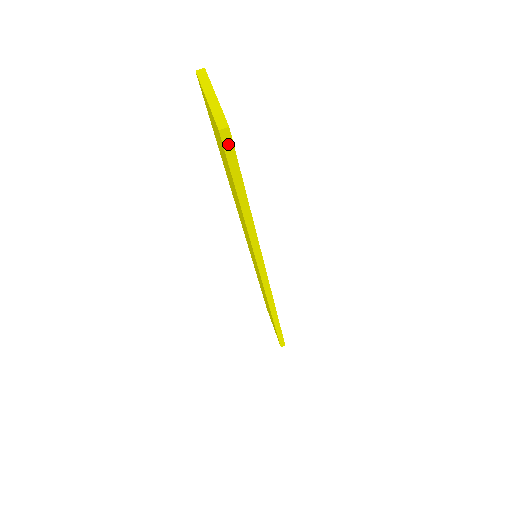
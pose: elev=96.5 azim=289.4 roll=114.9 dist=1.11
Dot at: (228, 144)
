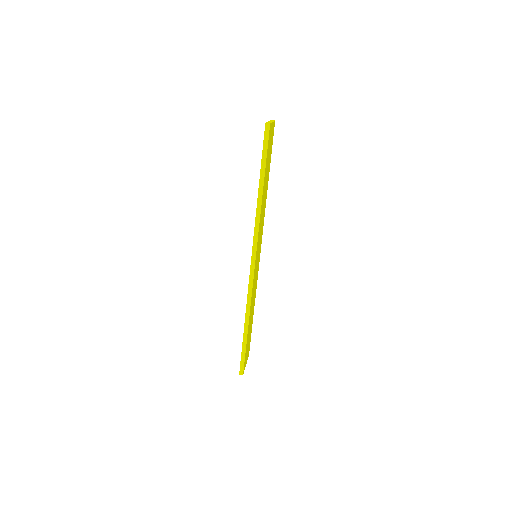
Dot at: (267, 133)
